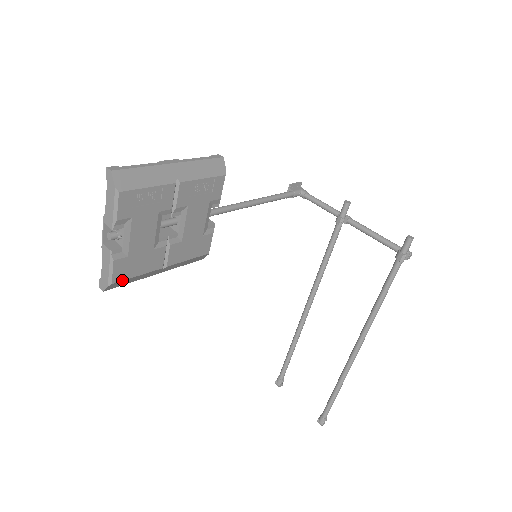
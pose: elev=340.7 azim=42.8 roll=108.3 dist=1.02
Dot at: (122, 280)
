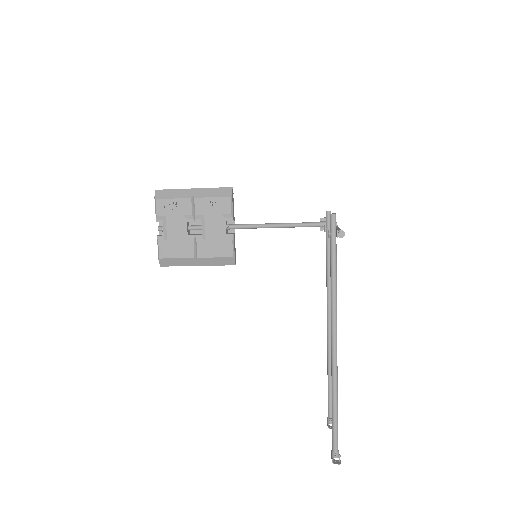
Dot at: (166, 258)
